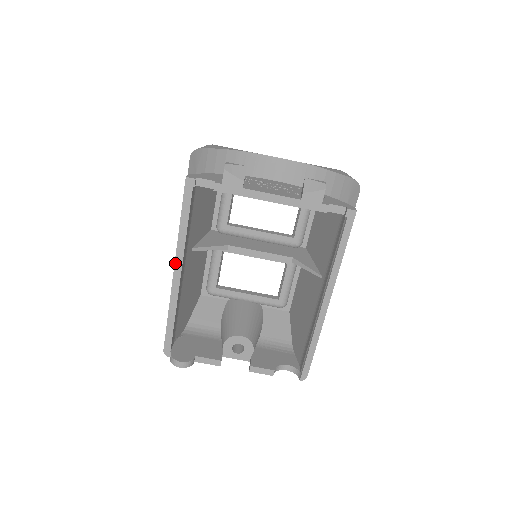
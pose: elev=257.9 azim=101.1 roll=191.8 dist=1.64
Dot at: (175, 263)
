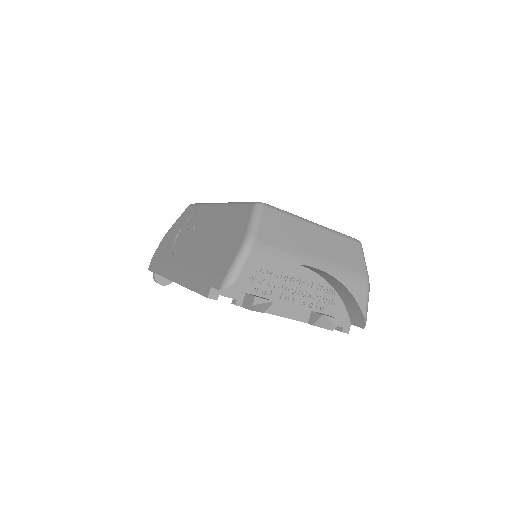
Dot at: occluded
